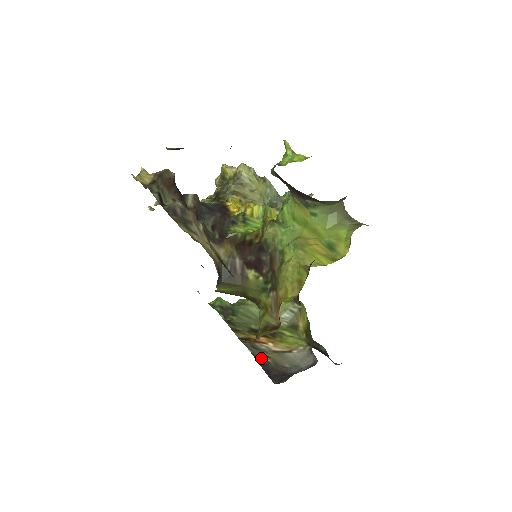
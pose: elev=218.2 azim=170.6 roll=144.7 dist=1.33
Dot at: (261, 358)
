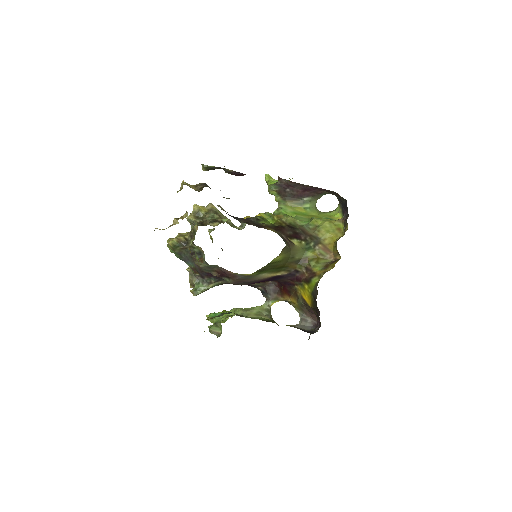
Dot at: occluded
